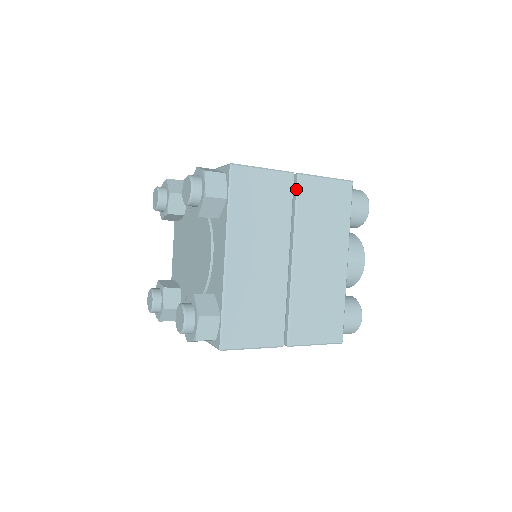
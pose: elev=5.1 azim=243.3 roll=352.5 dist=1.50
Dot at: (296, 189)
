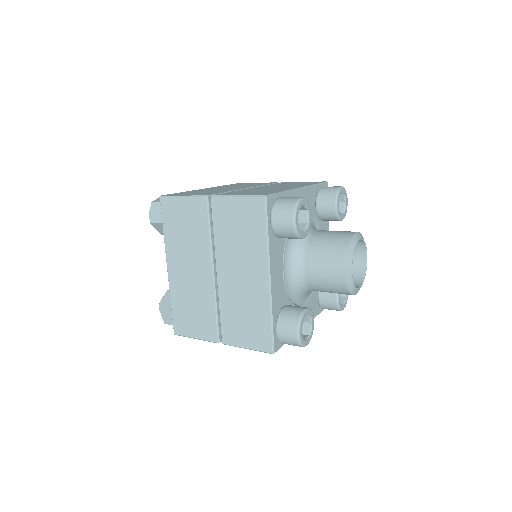
Dot at: (211, 210)
